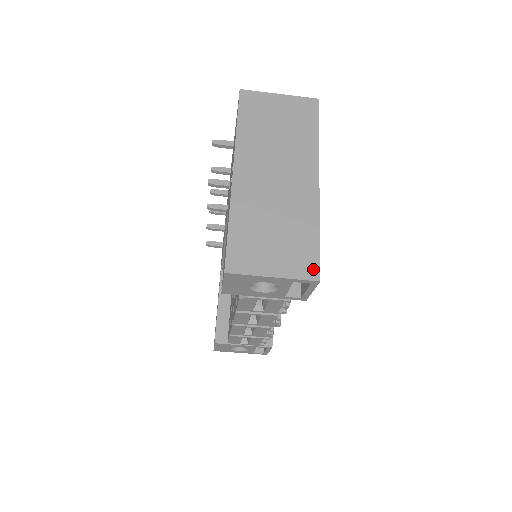
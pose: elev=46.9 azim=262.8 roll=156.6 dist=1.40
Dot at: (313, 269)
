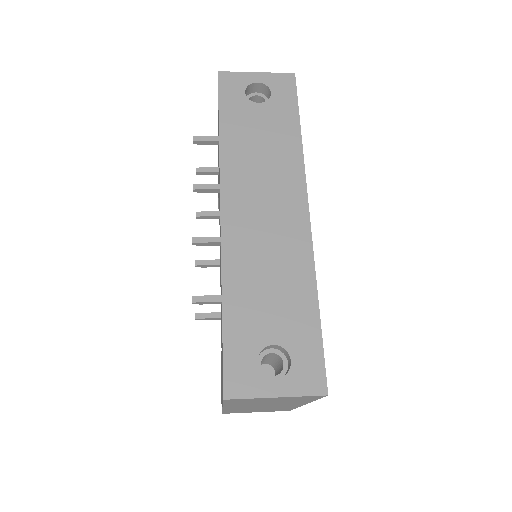
Dot at: occluded
